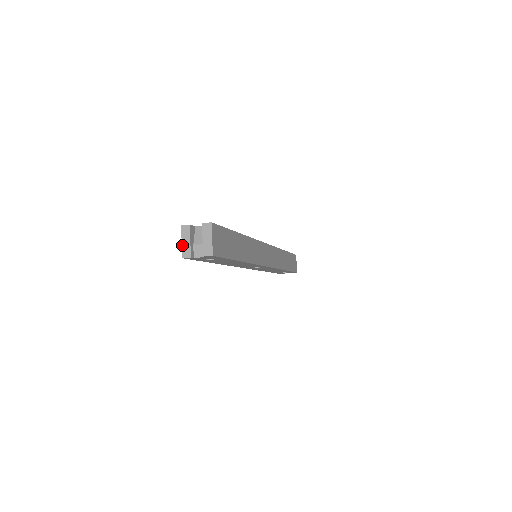
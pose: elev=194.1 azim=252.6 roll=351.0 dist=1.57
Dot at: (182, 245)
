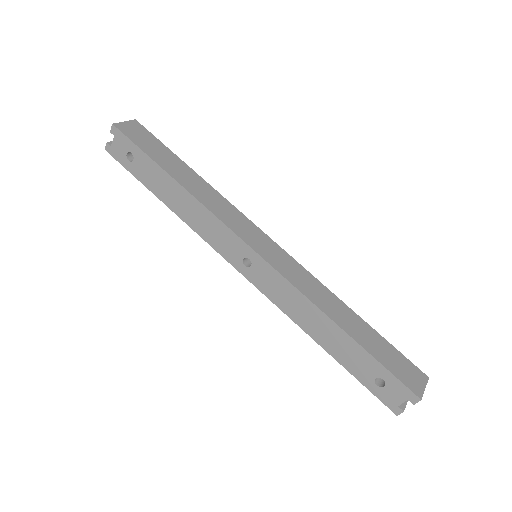
Dot at: occluded
